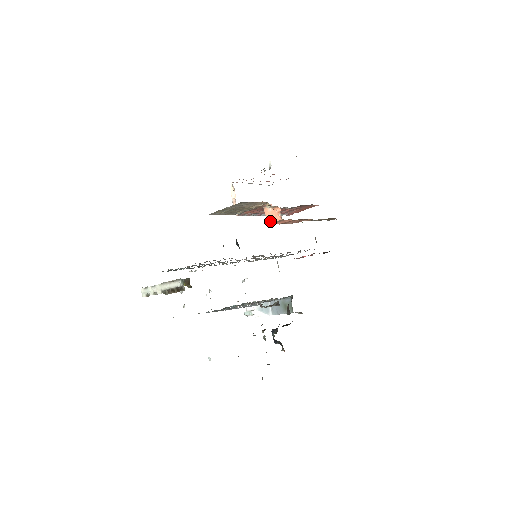
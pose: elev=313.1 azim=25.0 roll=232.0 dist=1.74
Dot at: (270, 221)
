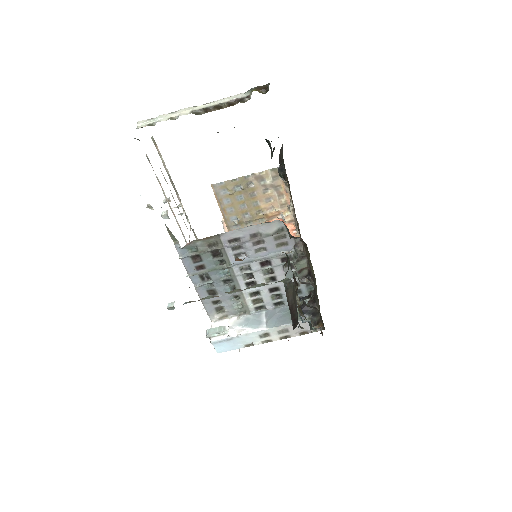
Dot at: occluded
